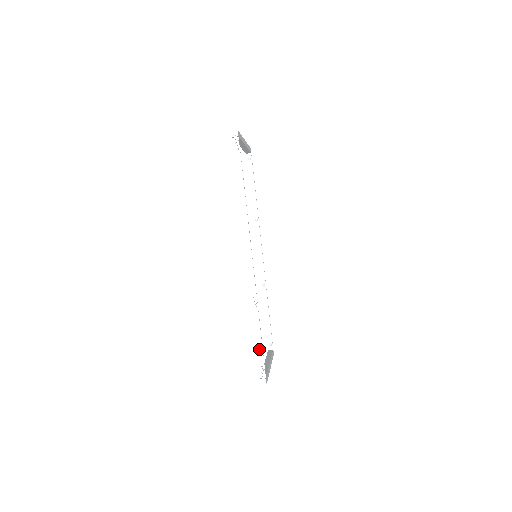
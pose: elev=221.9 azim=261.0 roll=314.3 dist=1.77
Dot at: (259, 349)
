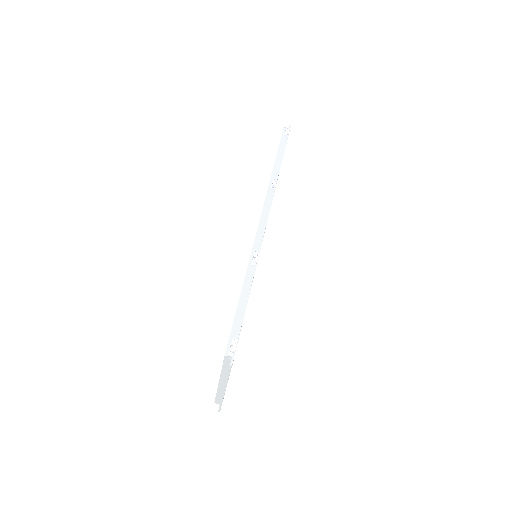
Dot at: (239, 316)
